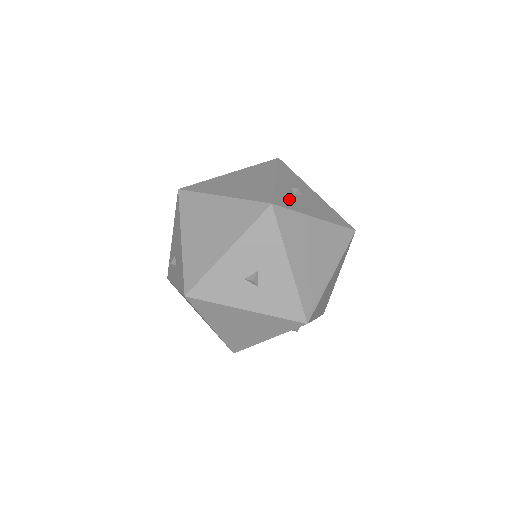
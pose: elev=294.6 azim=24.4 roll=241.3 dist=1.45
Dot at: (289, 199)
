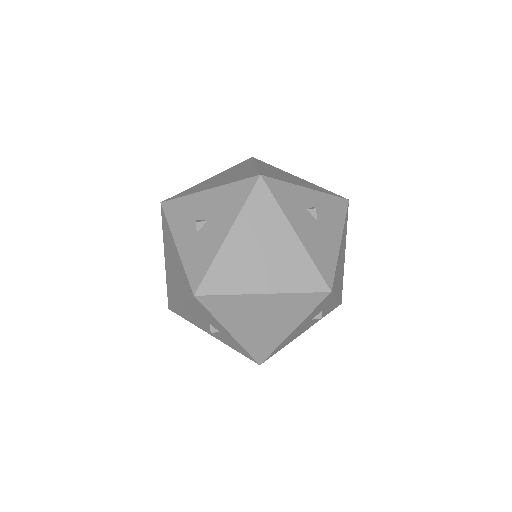
Dot at: (291, 199)
